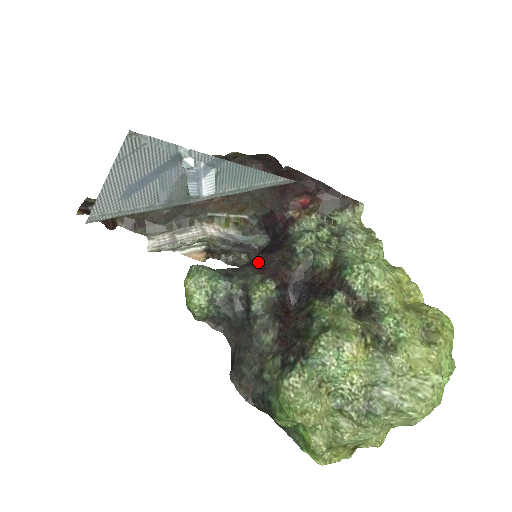
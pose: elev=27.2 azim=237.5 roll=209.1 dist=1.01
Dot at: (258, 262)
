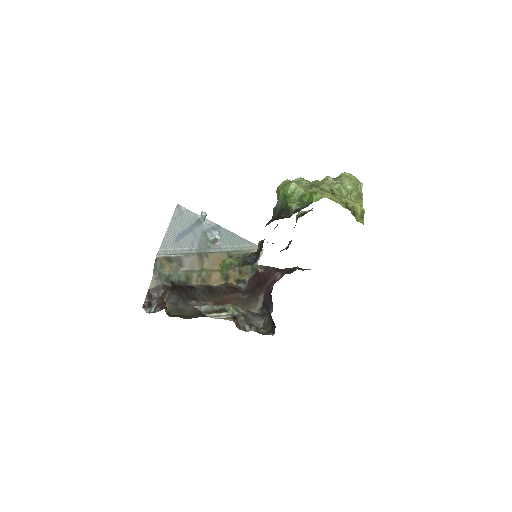
Dot at: occluded
